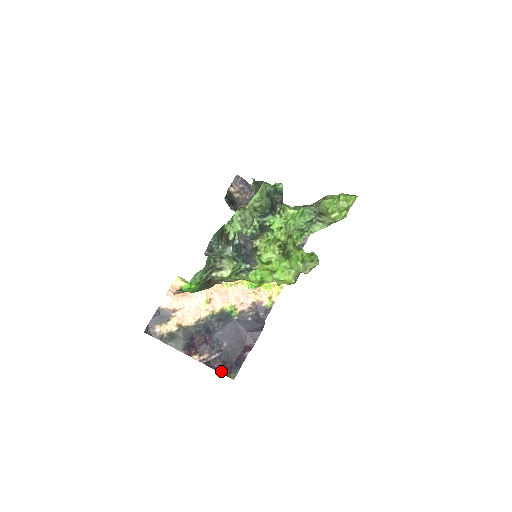
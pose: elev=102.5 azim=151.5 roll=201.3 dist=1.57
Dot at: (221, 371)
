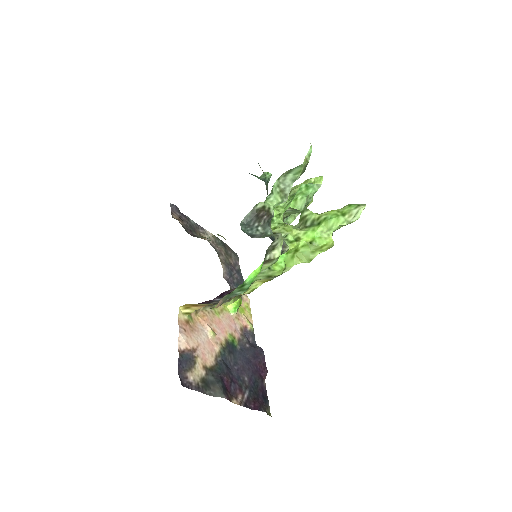
Dot at: (260, 409)
